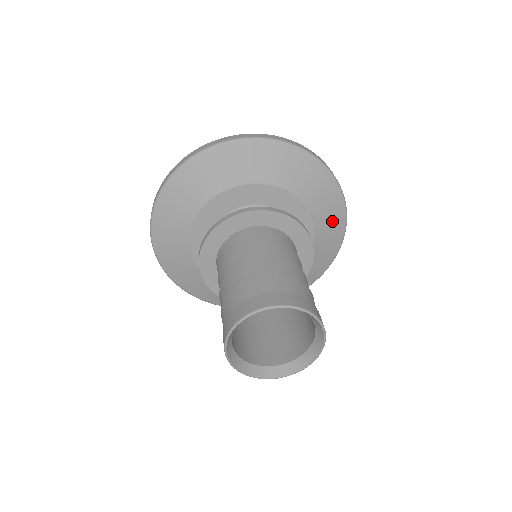
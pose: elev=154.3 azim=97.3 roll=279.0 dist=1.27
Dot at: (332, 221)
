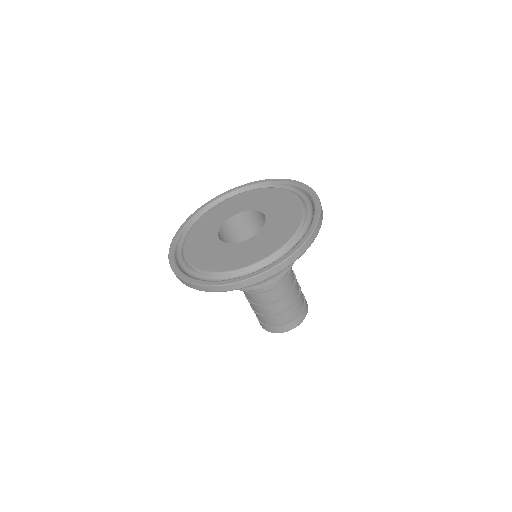
Dot at: occluded
